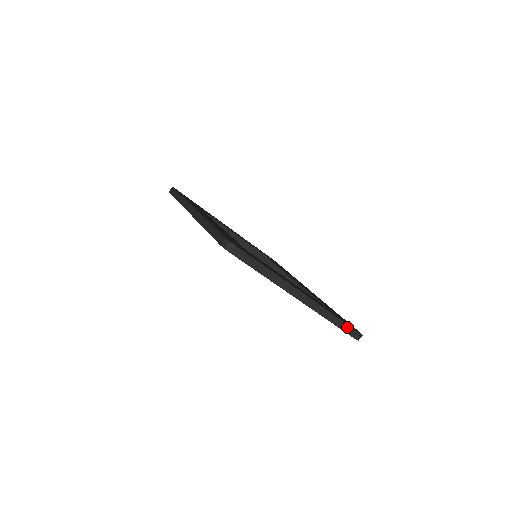
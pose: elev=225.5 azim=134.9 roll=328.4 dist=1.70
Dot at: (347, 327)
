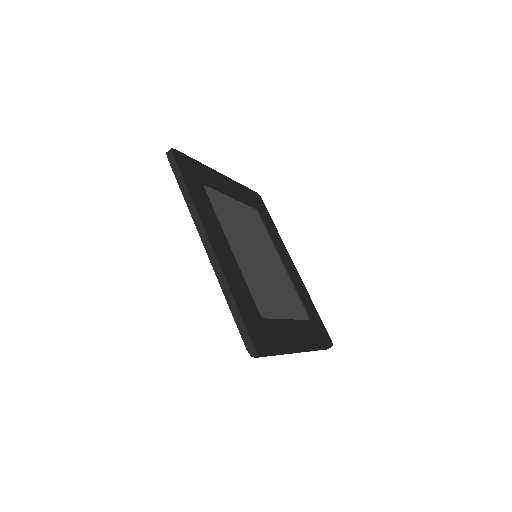
Dot at: (324, 348)
